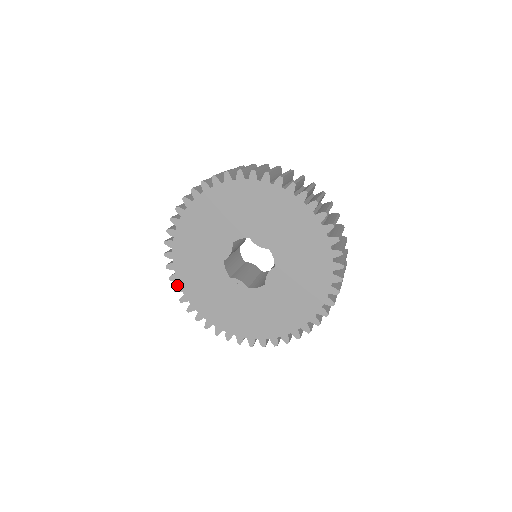
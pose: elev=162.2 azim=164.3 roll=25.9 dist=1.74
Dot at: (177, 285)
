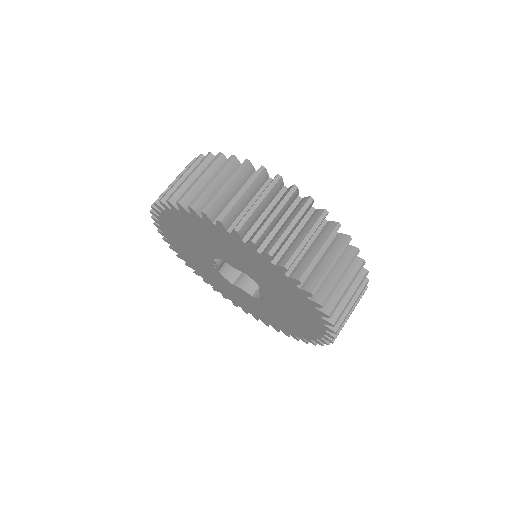
Dot at: (162, 208)
